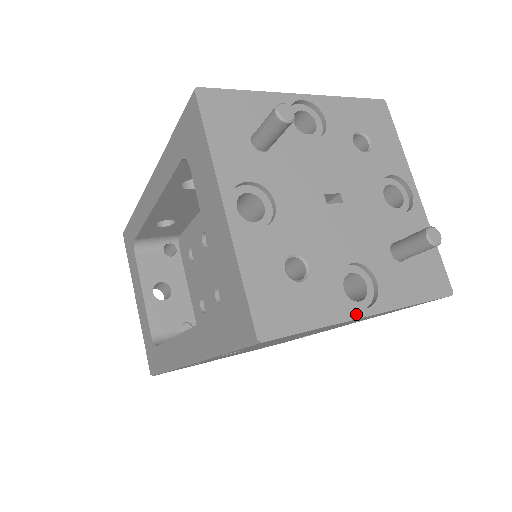
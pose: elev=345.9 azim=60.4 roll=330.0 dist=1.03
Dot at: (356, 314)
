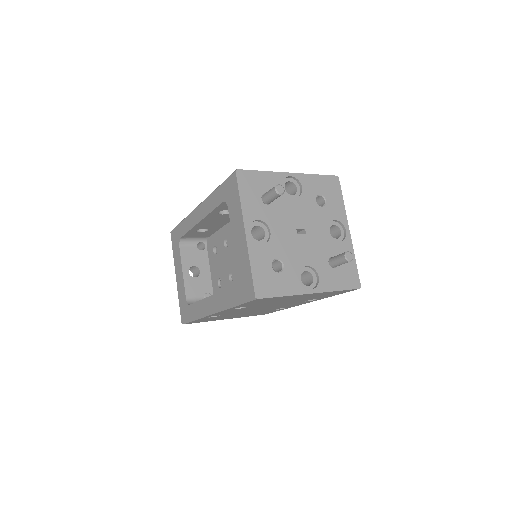
Dot at: (305, 292)
